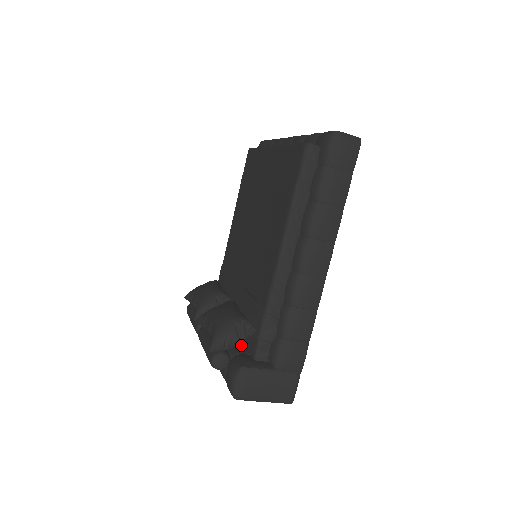
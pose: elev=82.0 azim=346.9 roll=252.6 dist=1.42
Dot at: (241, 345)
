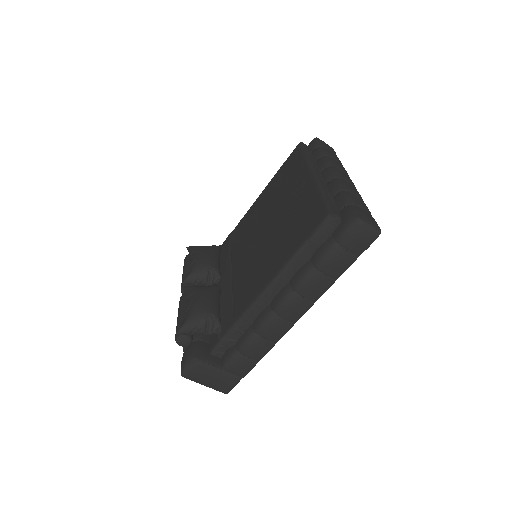
Dot at: occluded
